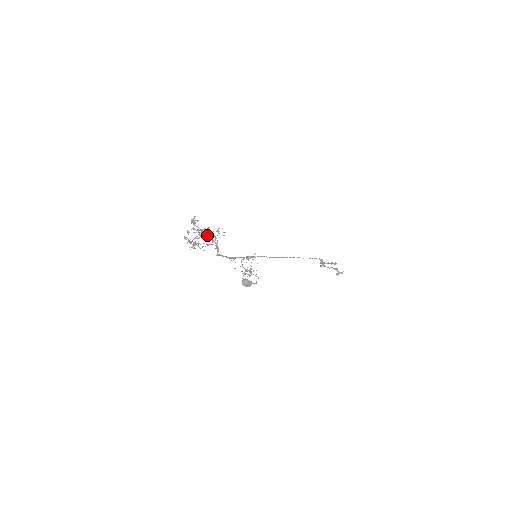
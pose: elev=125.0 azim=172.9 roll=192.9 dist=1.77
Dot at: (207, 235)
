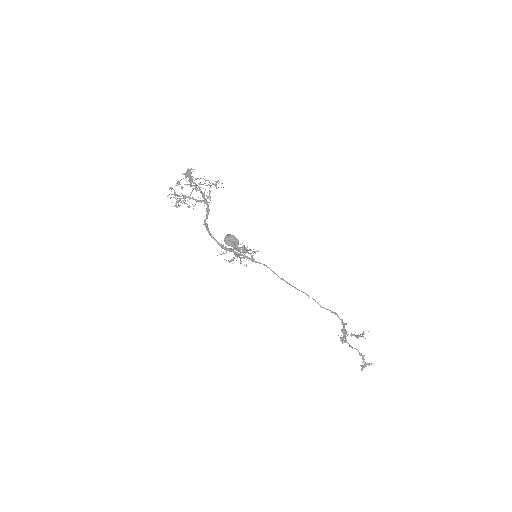
Dot at: (200, 189)
